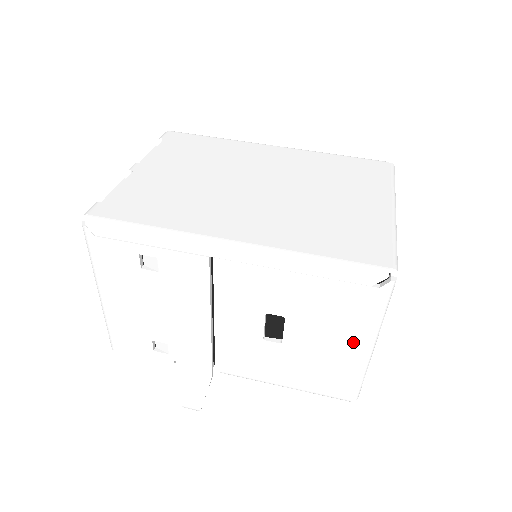
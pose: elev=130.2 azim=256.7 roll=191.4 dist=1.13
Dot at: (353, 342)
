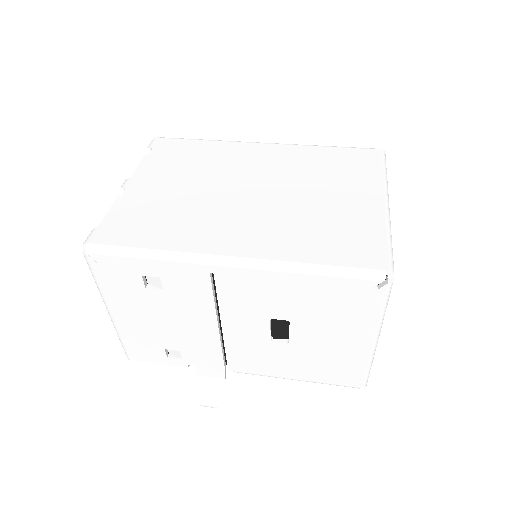
Dot at: (357, 338)
